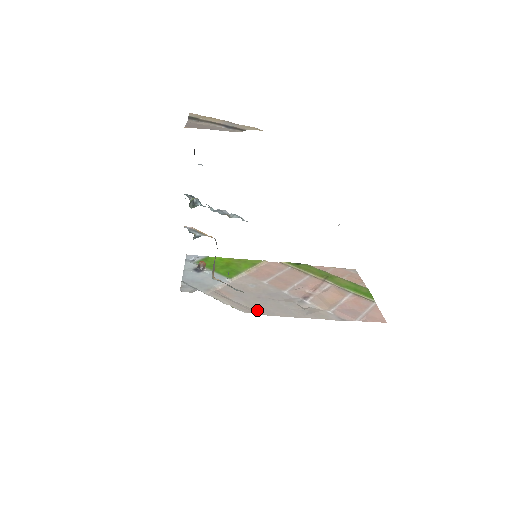
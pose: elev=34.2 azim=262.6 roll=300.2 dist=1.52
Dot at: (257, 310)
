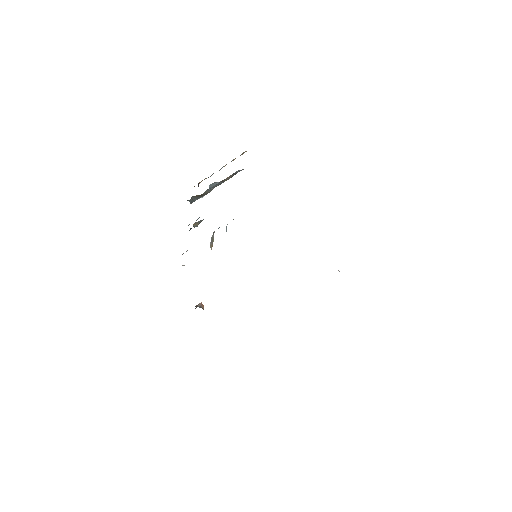
Dot at: occluded
